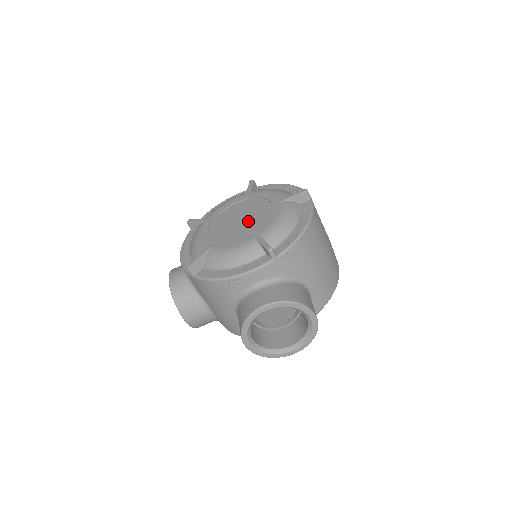
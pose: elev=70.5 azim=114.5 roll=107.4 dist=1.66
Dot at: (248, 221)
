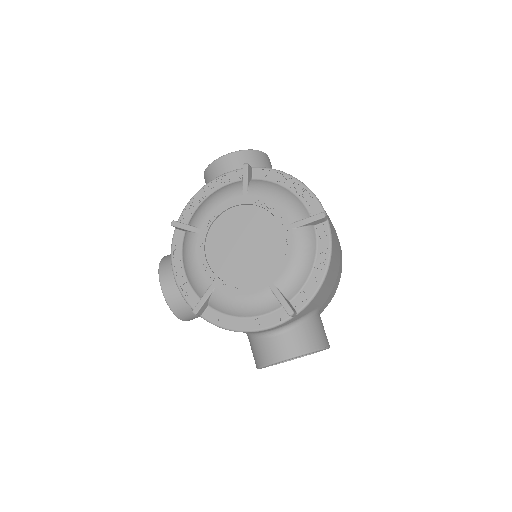
Dot at: (255, 251)
